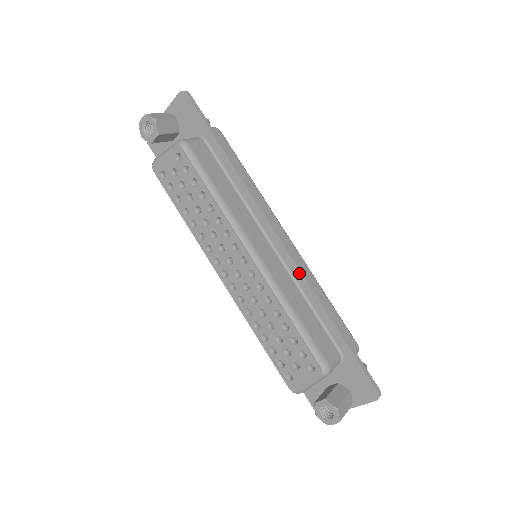
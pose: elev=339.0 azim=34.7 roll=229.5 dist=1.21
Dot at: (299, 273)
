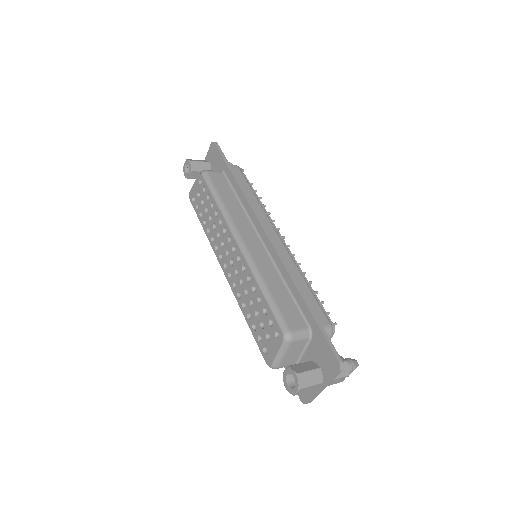
Dot at: (278, 259)
